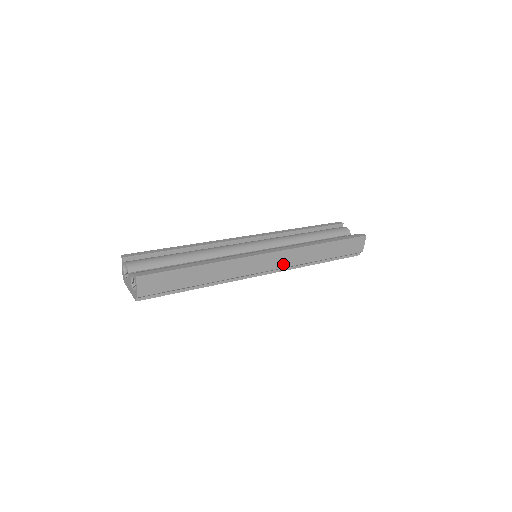
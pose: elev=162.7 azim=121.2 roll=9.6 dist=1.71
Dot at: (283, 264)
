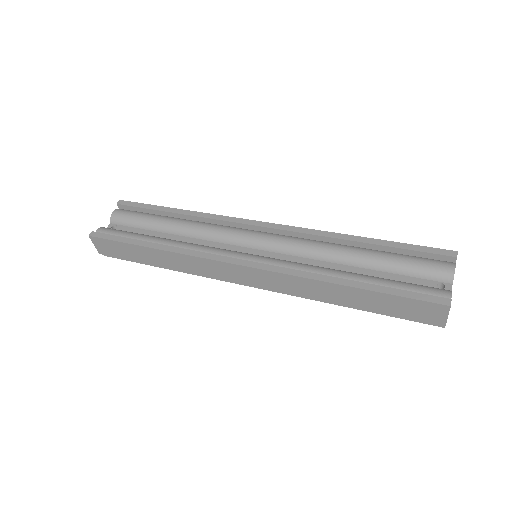
Dot at: (272, 286)
